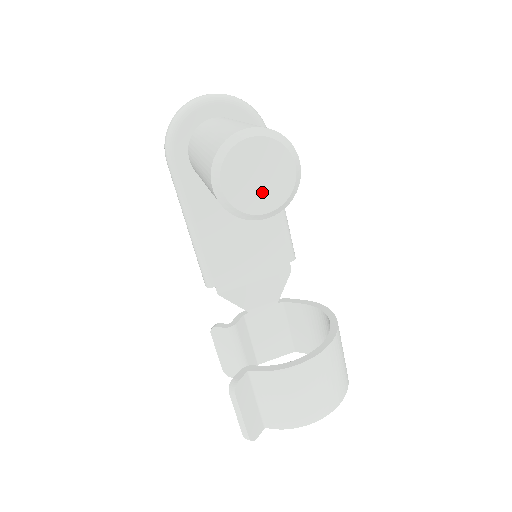
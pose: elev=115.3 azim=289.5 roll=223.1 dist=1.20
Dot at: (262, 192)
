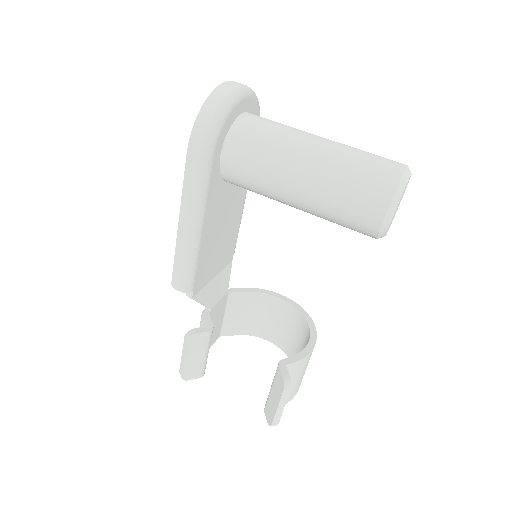
Dot at: occluded
